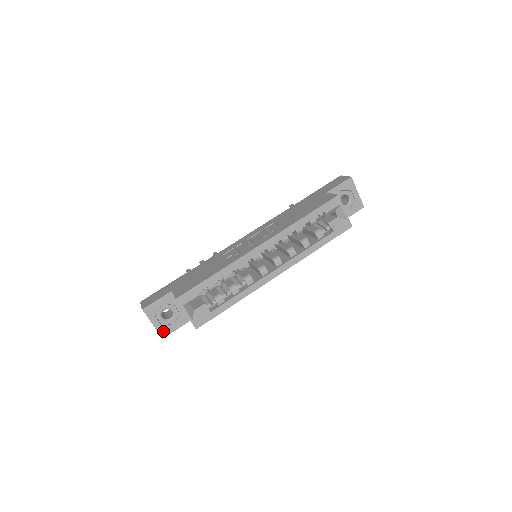
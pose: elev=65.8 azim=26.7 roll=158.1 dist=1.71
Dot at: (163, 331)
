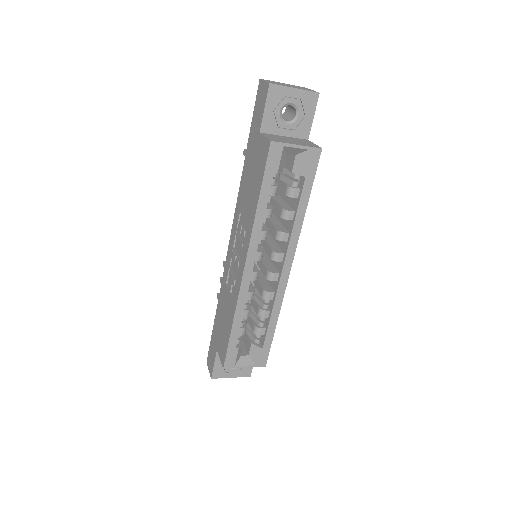
Dot at: (244, 373)
